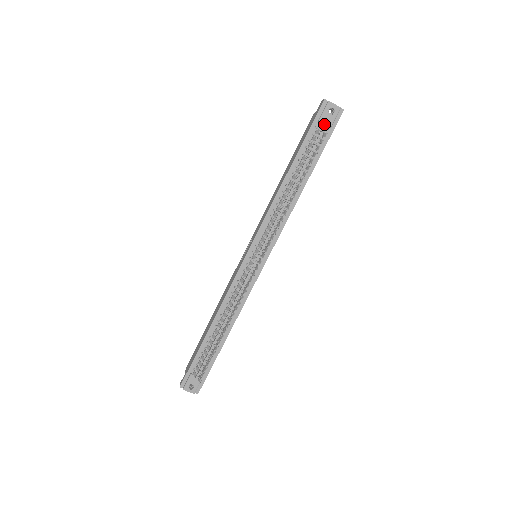
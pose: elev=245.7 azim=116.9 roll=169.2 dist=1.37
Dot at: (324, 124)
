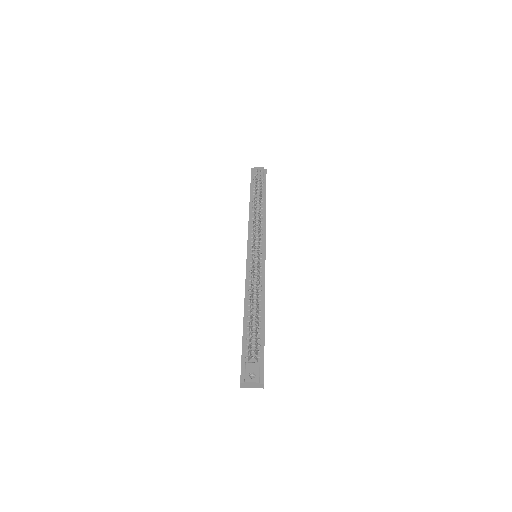
Dot at: (257, 172)
